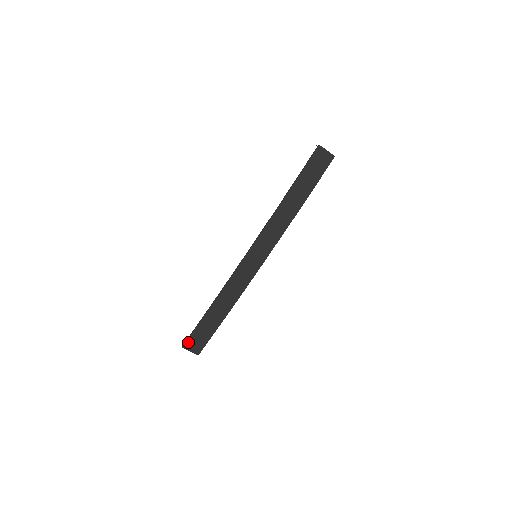
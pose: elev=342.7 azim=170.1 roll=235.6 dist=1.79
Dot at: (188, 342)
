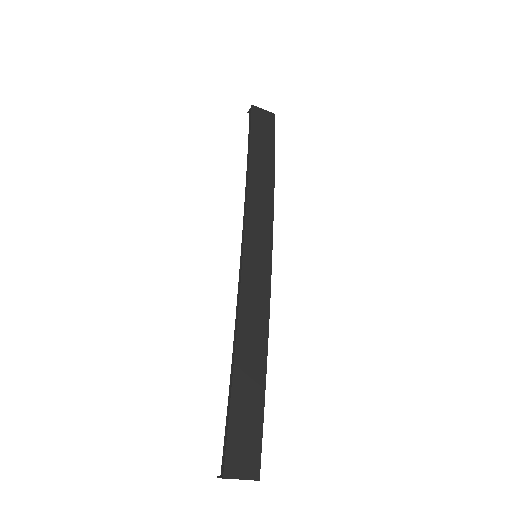
Dot at: (228, 460)
